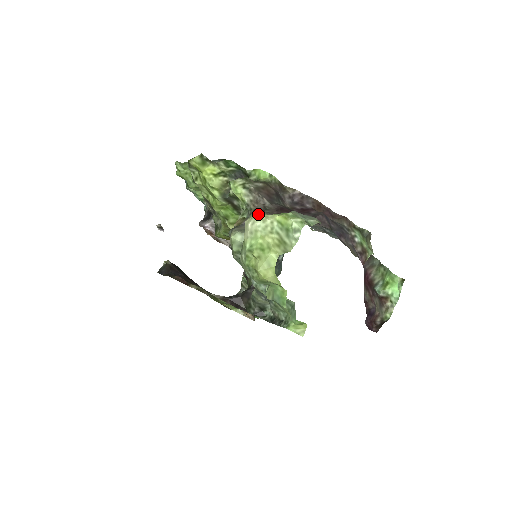
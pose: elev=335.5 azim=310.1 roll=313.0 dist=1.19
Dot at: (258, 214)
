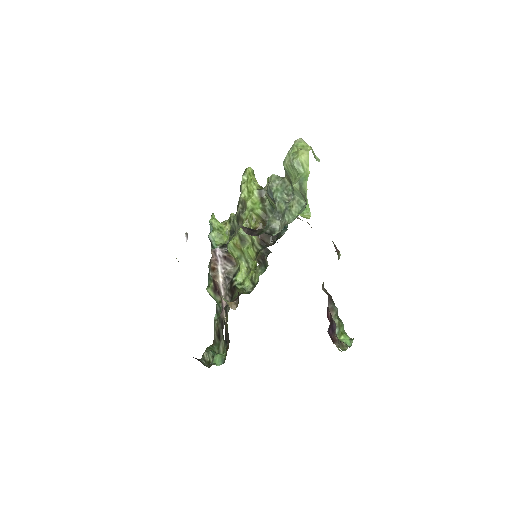
Dot at: (303, 140)
